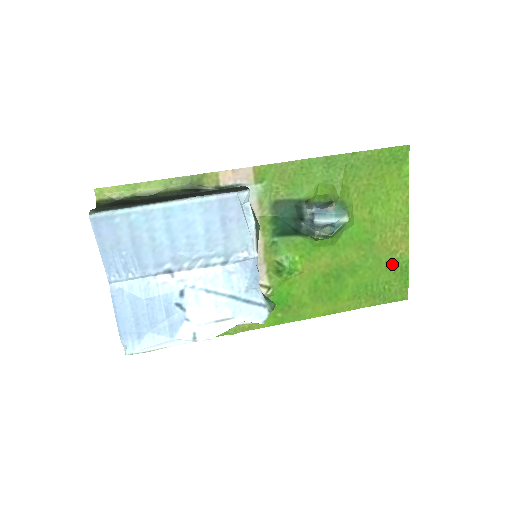
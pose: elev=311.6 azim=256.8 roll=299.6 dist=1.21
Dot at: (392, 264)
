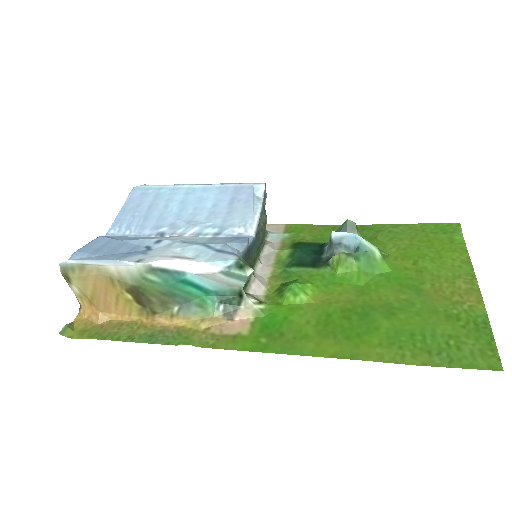
Dot at: (457, 316)
